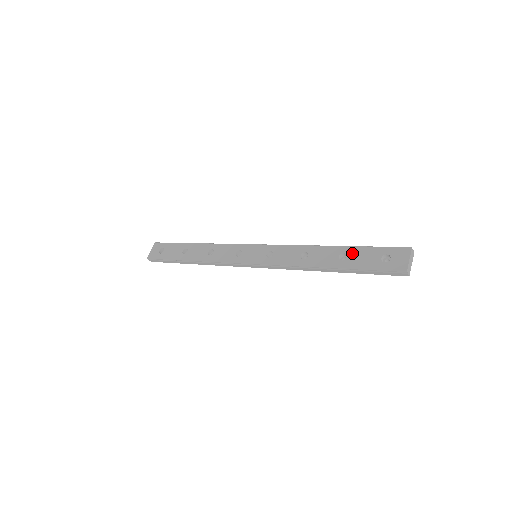
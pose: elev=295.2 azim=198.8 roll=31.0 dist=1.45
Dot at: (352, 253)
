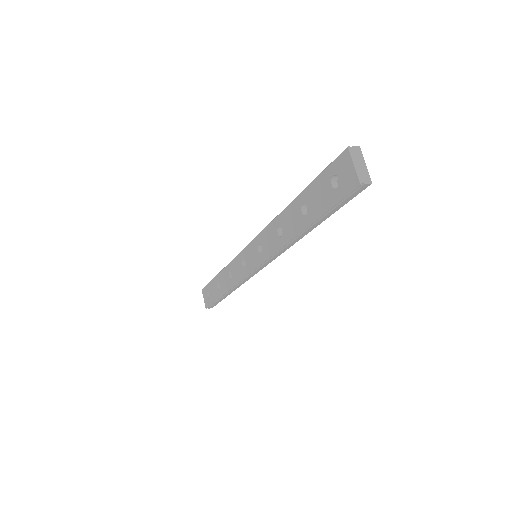
Dot at: (308, 199)
